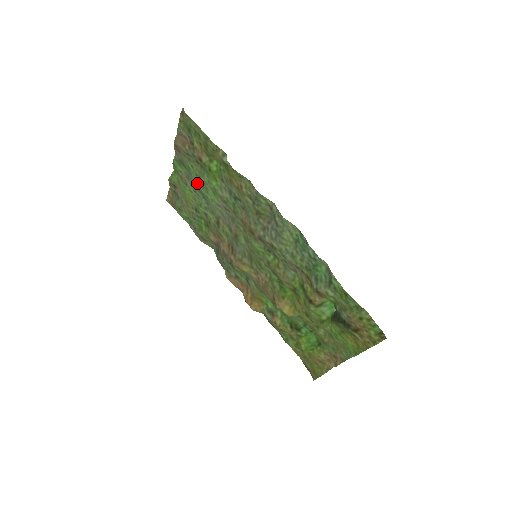
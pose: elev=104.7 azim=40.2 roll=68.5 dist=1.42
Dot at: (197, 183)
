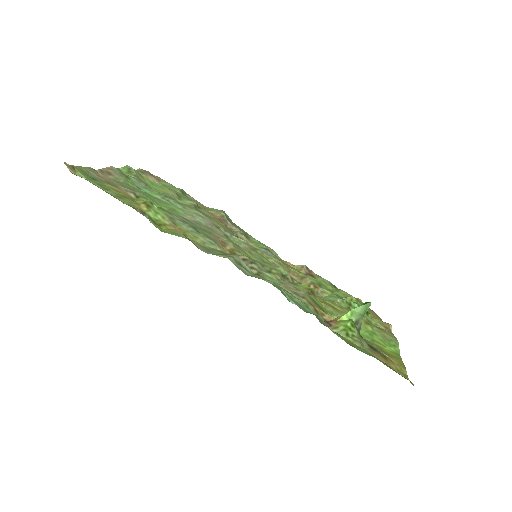
Dot at: (152, 196)
